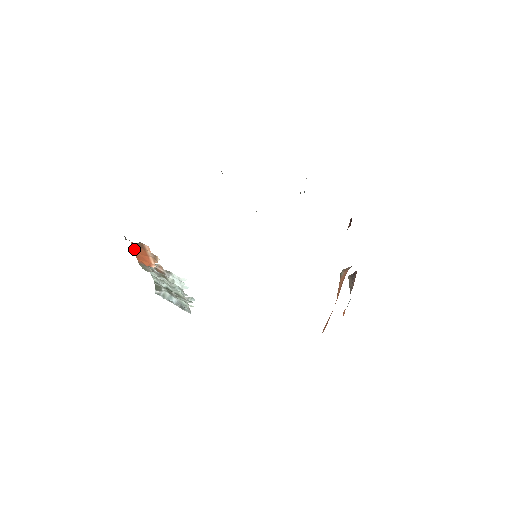
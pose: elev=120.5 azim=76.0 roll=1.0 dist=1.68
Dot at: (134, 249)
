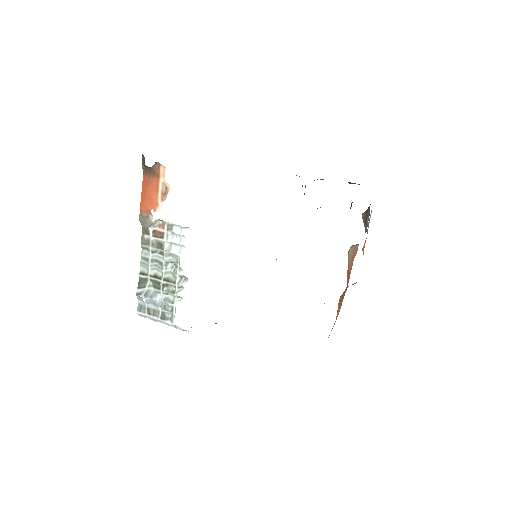
Dot at: (143, 188)
